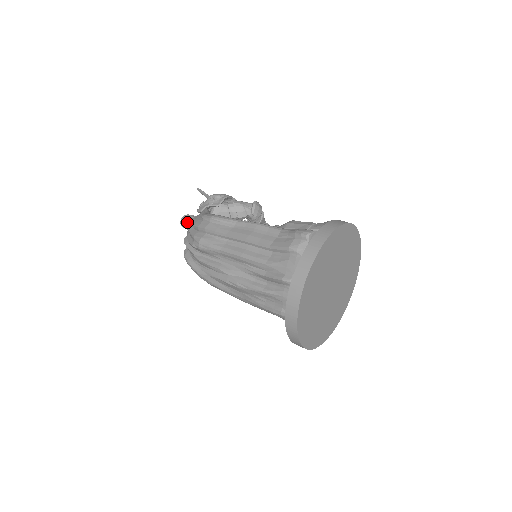
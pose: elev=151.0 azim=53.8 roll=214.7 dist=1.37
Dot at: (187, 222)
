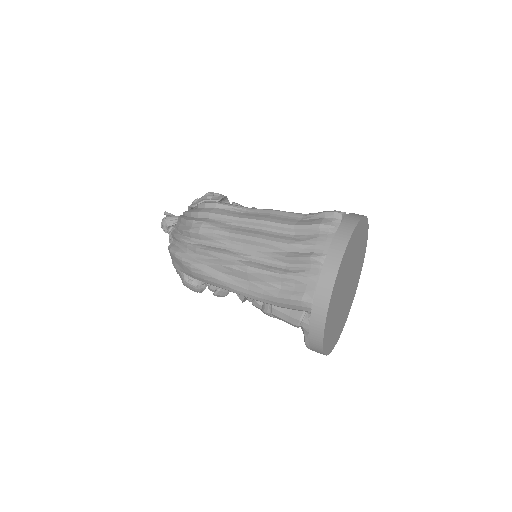
Dot at: (171, 221)
